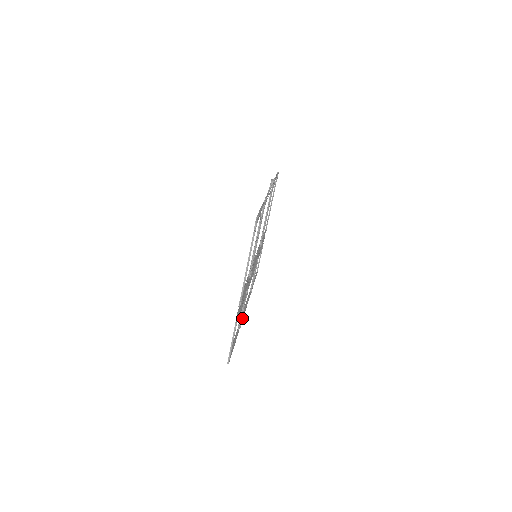
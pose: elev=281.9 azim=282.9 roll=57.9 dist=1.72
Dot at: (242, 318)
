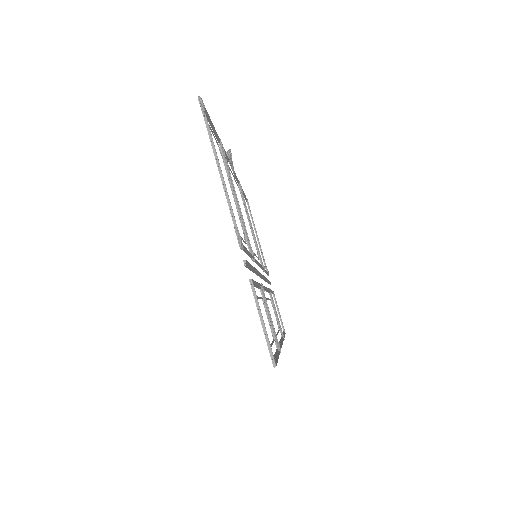
Dot at: occluded
